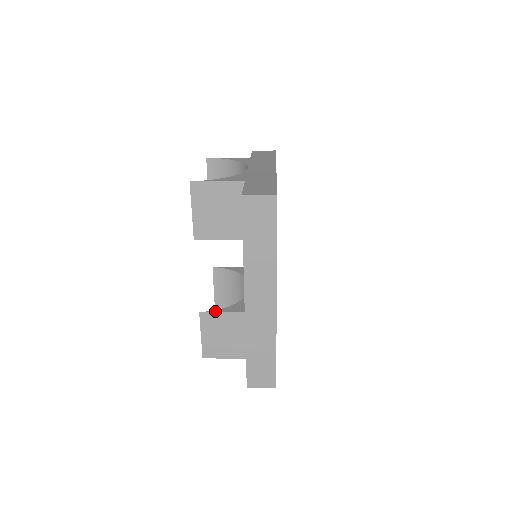
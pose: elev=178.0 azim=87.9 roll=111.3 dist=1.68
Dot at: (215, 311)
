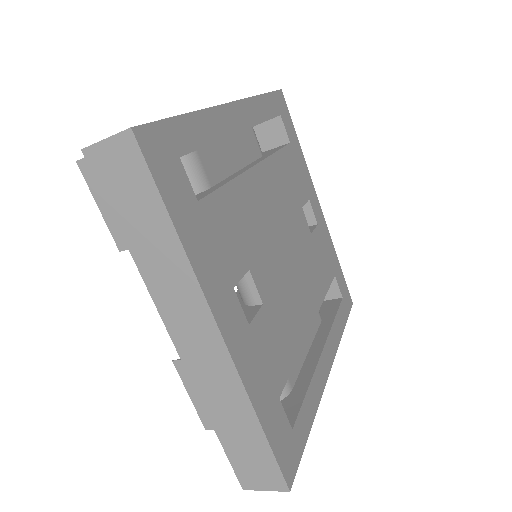
Dot at: occluded
